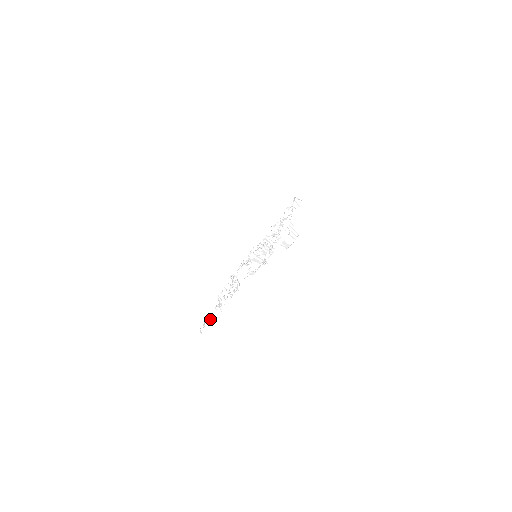
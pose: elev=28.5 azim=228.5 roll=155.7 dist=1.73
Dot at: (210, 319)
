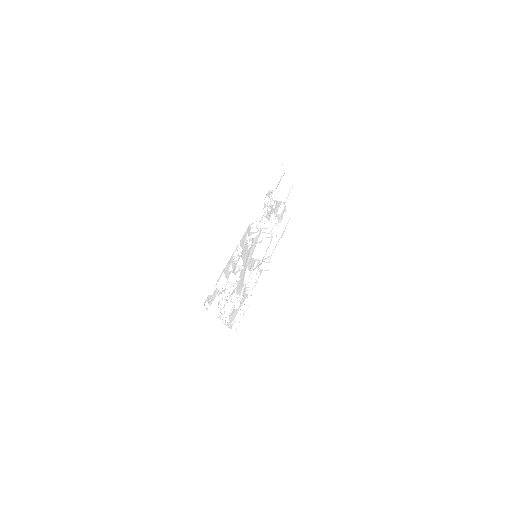
Dot at: (215, 307)
